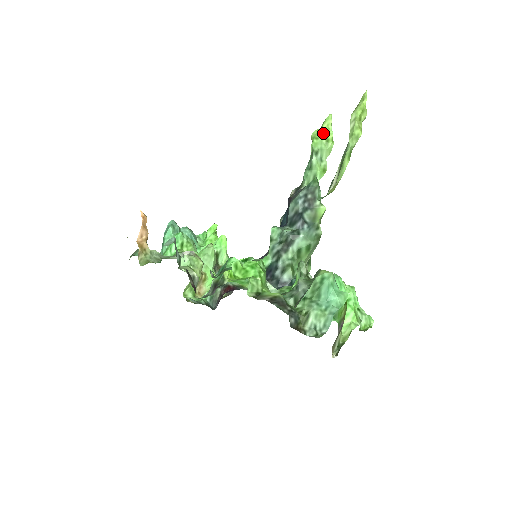
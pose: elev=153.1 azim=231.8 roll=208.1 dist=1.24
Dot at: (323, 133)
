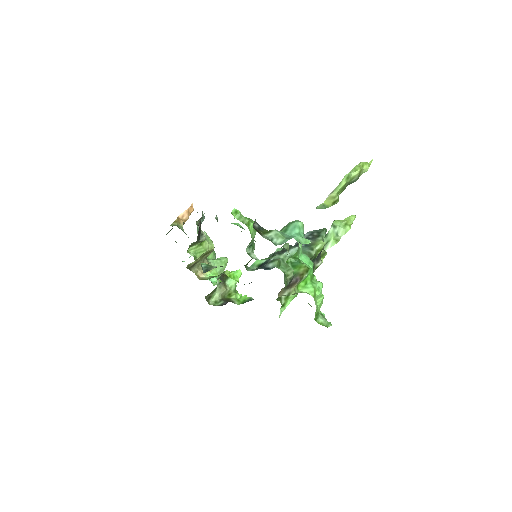
Dot at: (345, 220)
